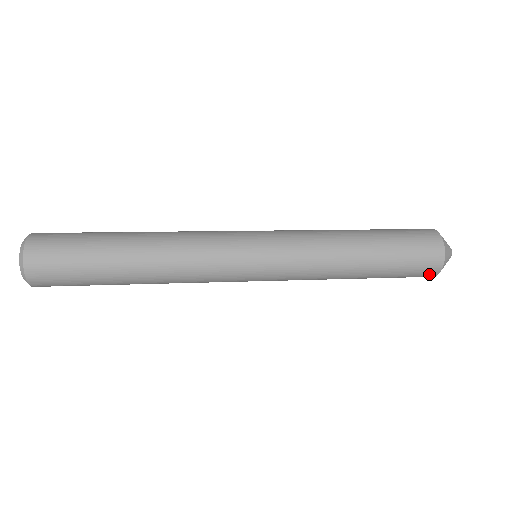
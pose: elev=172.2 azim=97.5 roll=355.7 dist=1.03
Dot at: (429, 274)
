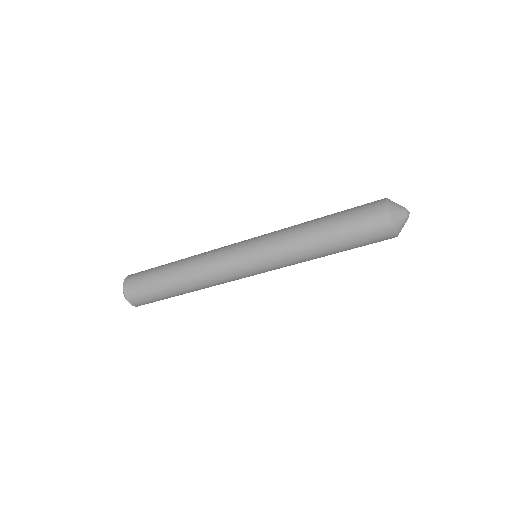
Dot at: (382, 221)
